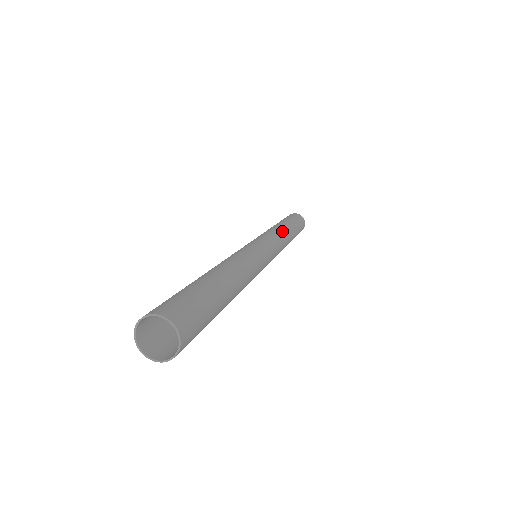
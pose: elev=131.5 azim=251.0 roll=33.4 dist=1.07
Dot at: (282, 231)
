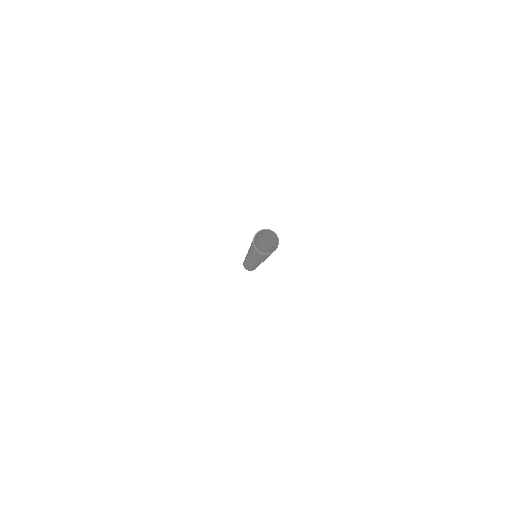
Dot at: occluded
